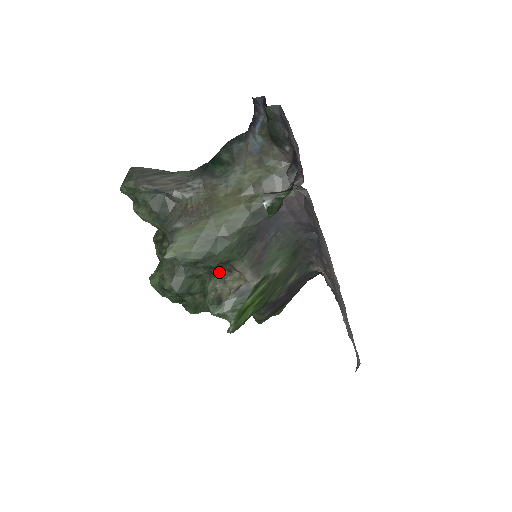
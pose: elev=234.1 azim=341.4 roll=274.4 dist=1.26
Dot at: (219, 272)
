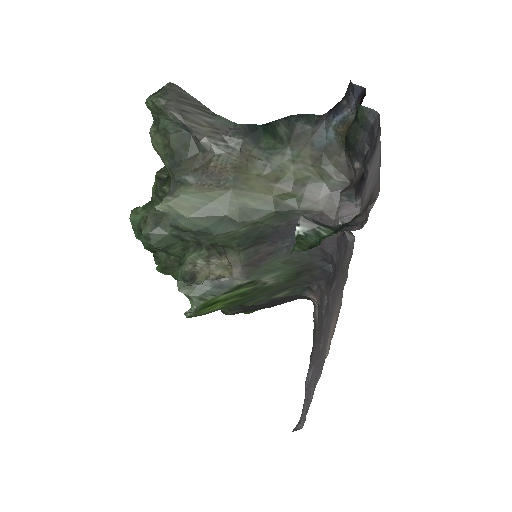
Dot at: (208, 249)
